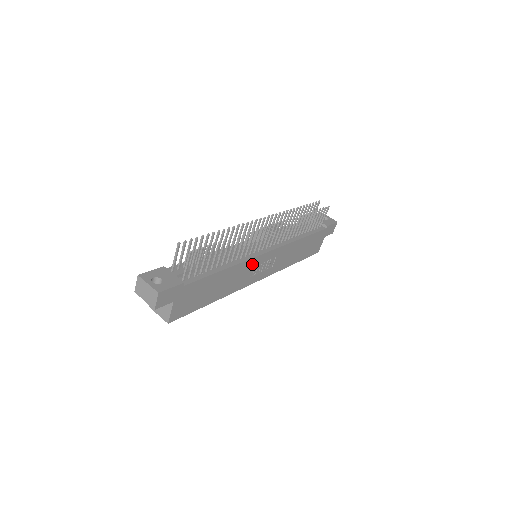
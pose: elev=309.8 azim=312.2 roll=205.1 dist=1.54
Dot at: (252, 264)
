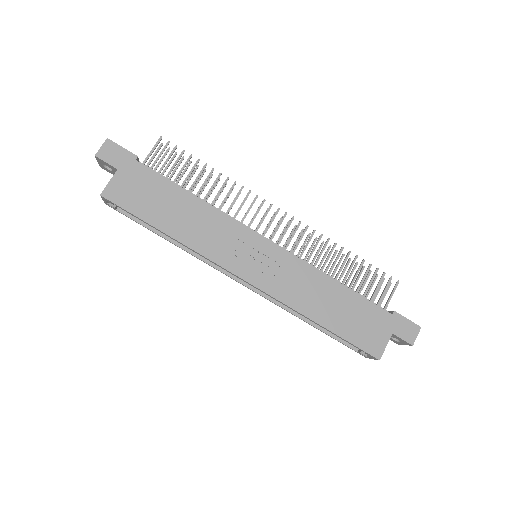
Dot at: (236, 233)
